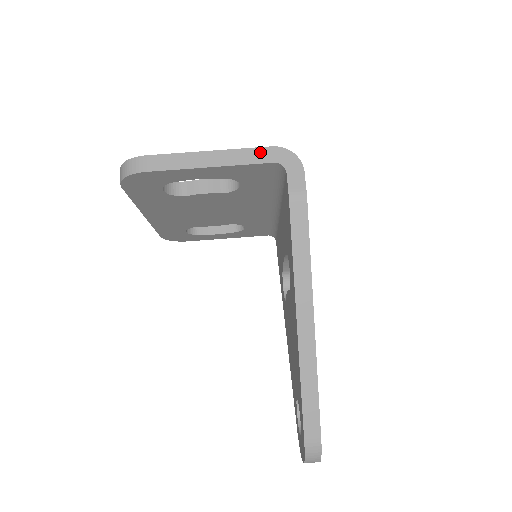
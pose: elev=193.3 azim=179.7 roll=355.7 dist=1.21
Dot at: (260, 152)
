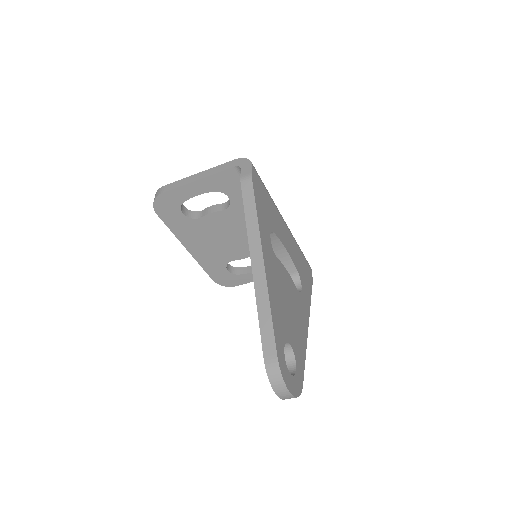
Dot at: (227, 164)
